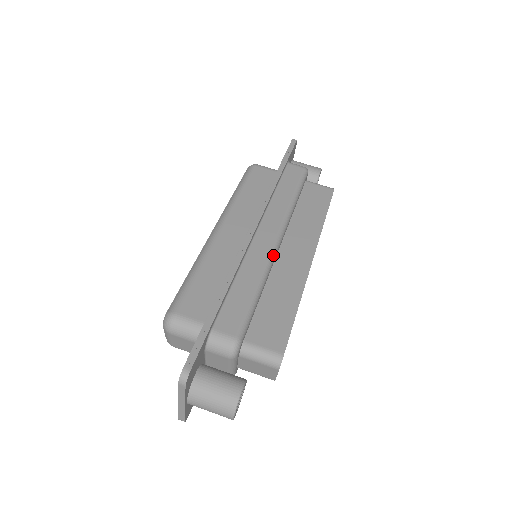
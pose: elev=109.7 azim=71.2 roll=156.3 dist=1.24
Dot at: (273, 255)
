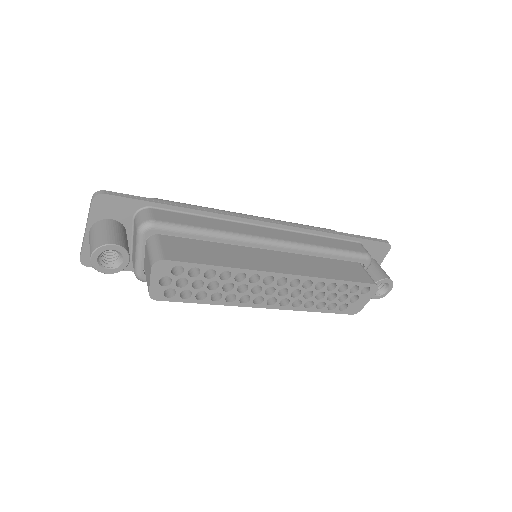
Dot at: (254, 239)
